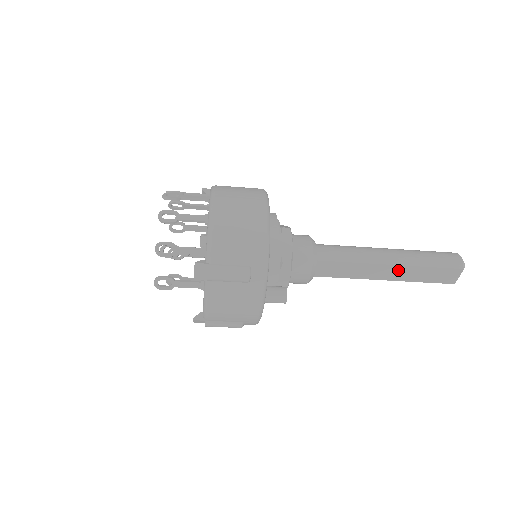
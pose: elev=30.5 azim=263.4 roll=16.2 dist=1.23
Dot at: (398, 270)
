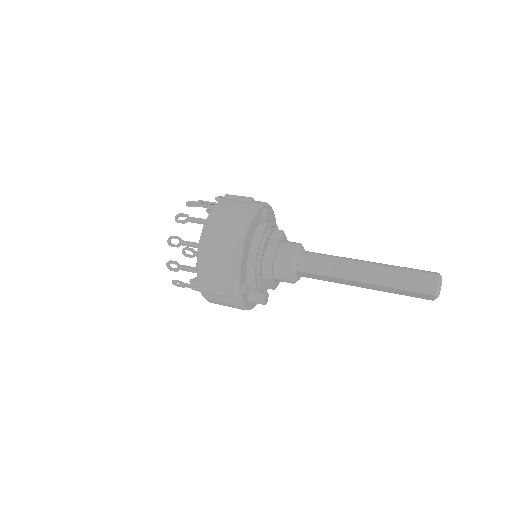
Dot at: (372, 286)
